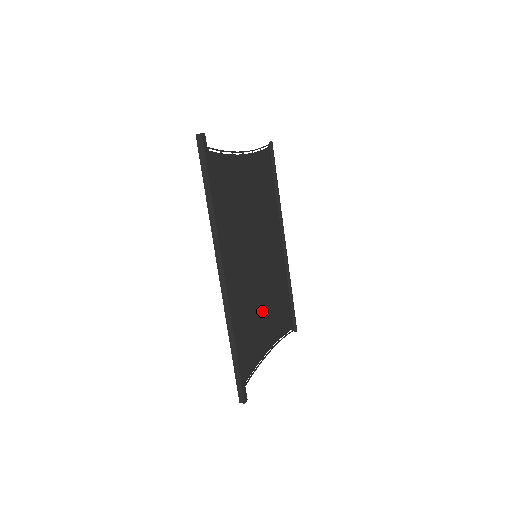
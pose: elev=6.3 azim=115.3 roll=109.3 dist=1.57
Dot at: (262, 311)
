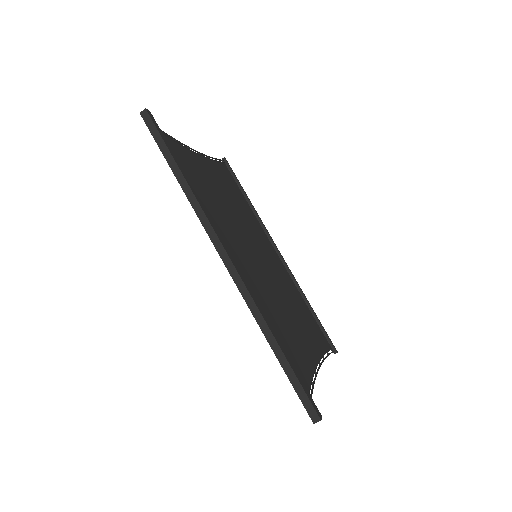
Dot at: (289, 318)
